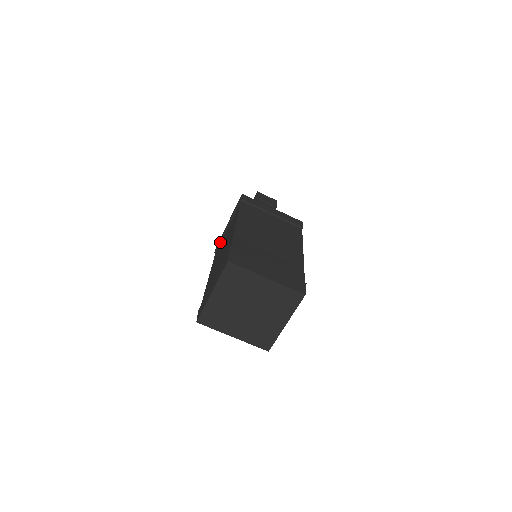
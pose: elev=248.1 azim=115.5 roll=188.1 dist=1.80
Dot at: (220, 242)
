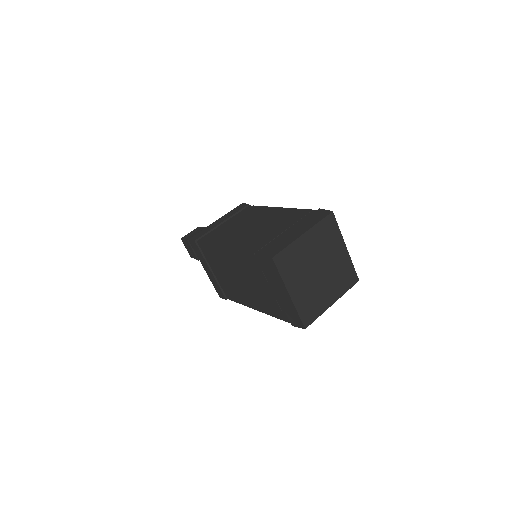
Dot at: (208, 232)
